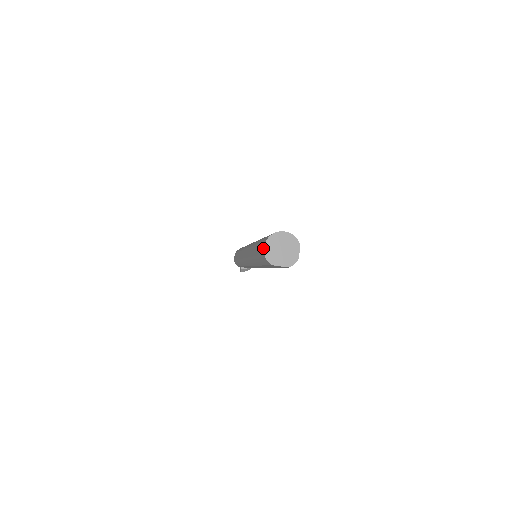
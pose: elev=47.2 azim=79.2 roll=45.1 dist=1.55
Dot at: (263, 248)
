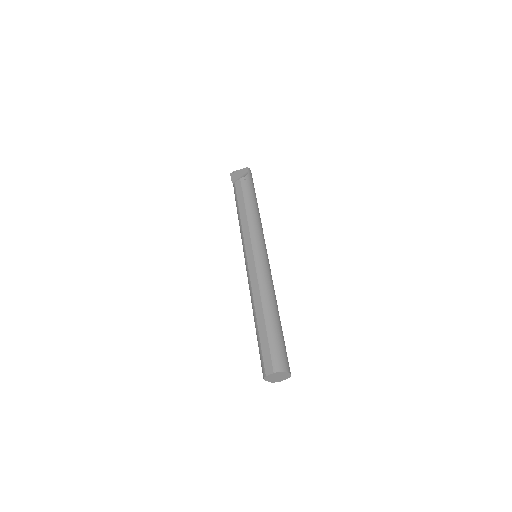
Dot at: (268, 367)
